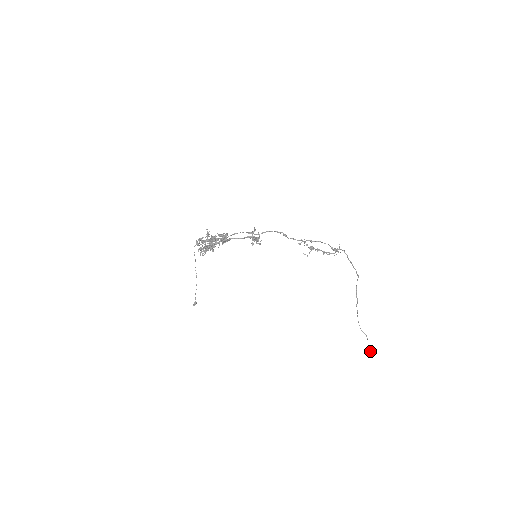
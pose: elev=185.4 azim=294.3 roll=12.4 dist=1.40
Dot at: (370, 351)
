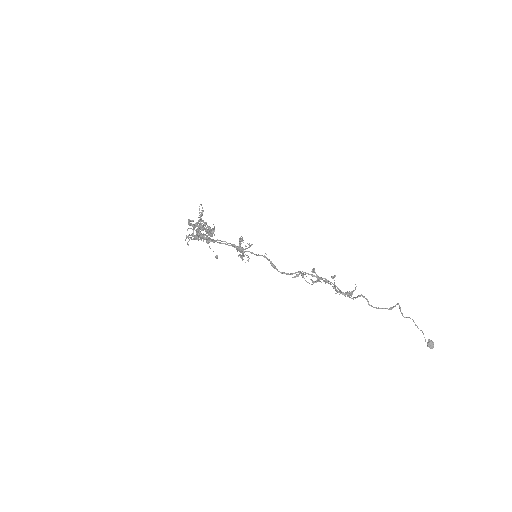
Dot at: (427, 344)
